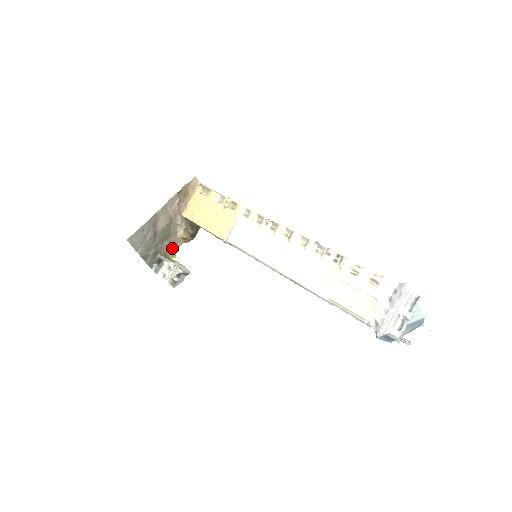
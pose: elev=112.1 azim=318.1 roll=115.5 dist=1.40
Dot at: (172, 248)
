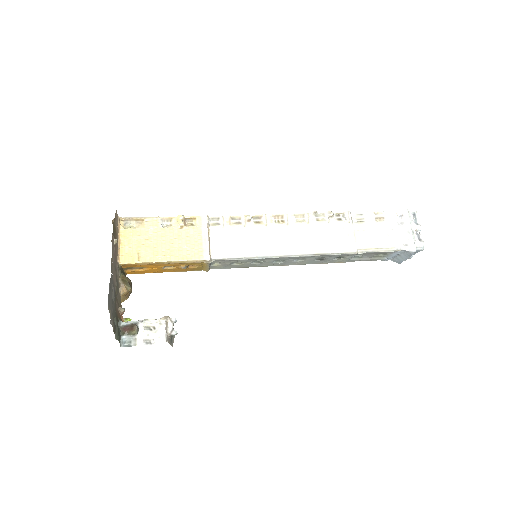
Dot at: (124, 309)
